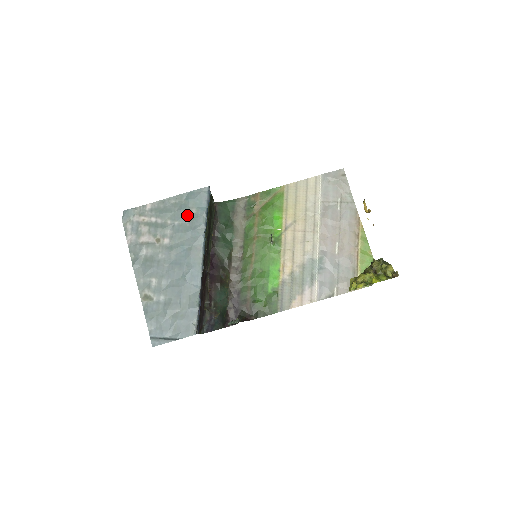
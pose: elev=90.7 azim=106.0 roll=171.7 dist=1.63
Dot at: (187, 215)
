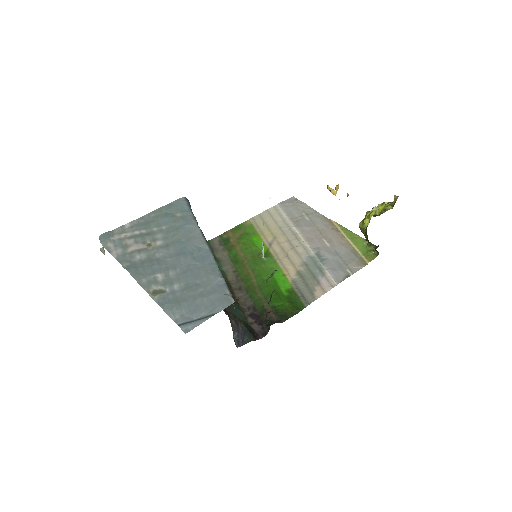
Dot at: (173, 219)
